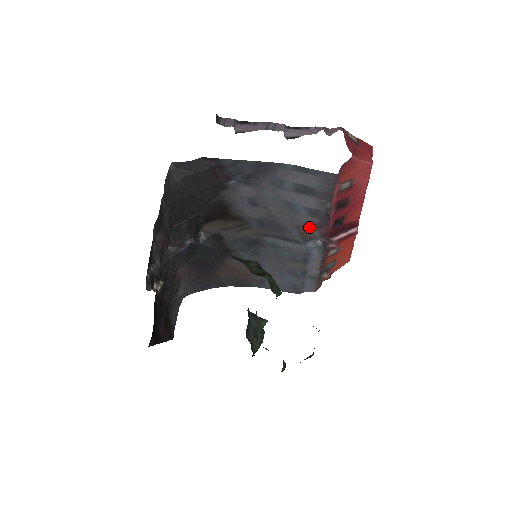
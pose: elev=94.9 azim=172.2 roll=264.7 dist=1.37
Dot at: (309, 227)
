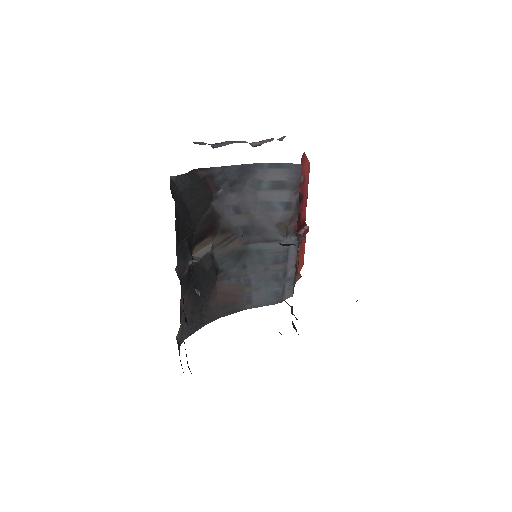
Dot at: (285, 222)
